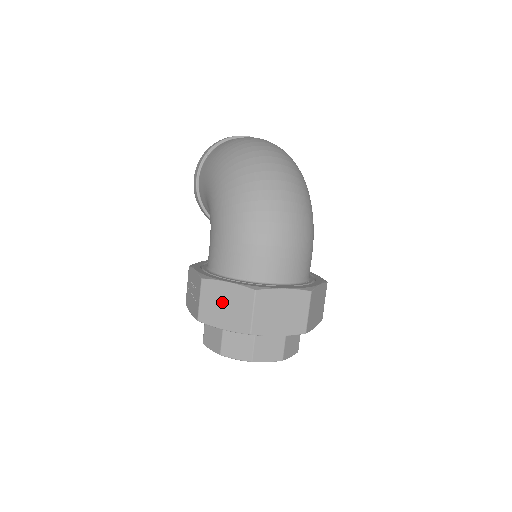
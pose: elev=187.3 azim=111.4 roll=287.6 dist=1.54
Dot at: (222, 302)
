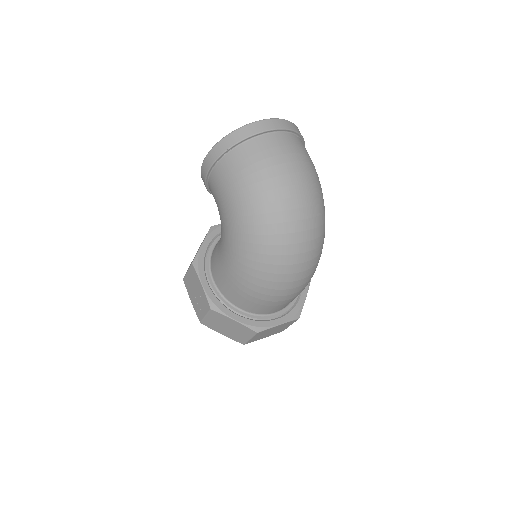
Dot at: (226, 325)
